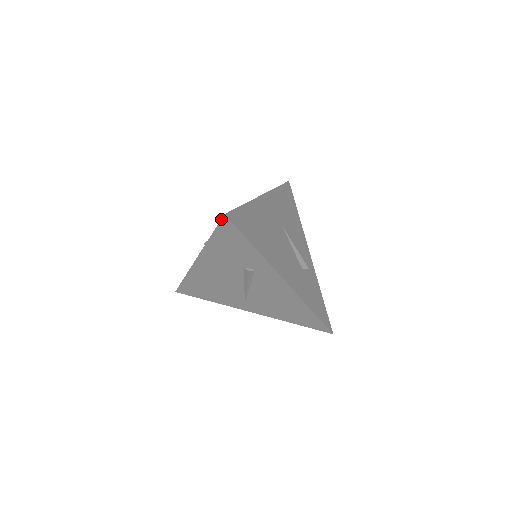
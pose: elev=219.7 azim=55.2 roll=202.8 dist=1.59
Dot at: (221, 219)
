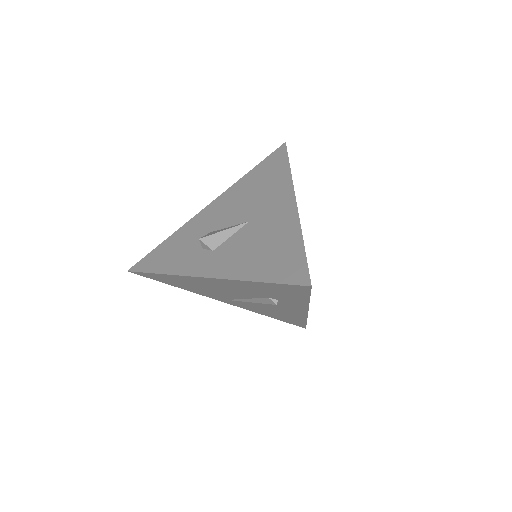
Dot at: (299, 285)
